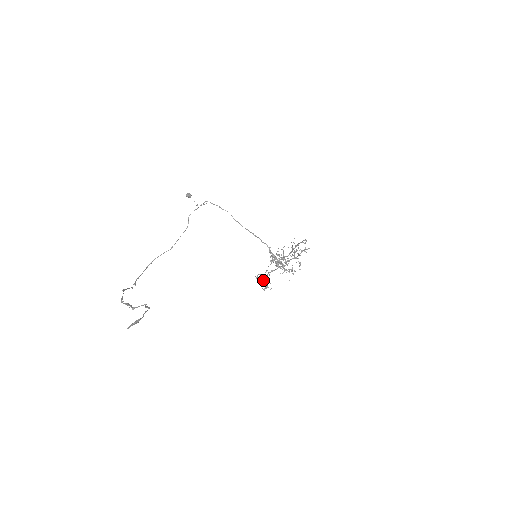
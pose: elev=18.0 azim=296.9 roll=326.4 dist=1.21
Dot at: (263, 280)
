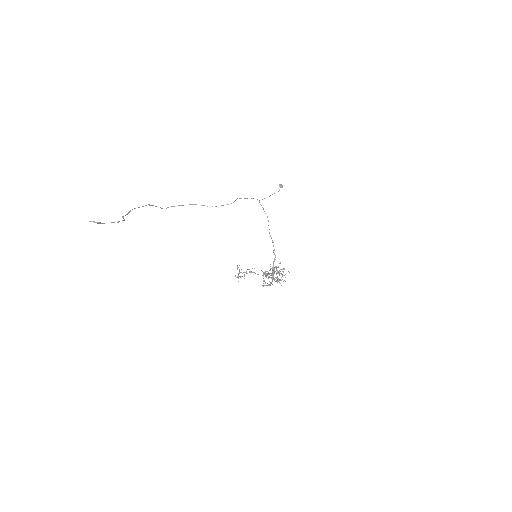
Dot at: (240, 272)
